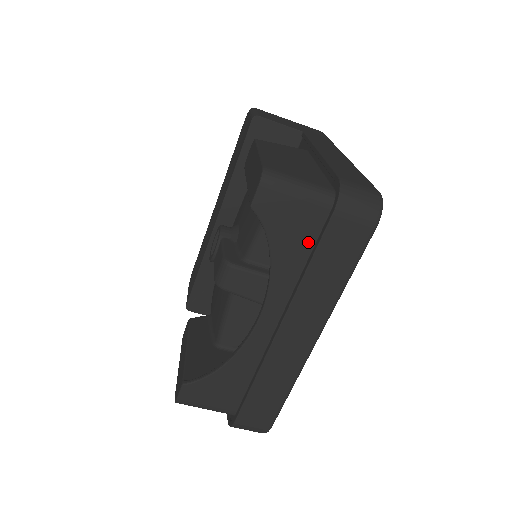
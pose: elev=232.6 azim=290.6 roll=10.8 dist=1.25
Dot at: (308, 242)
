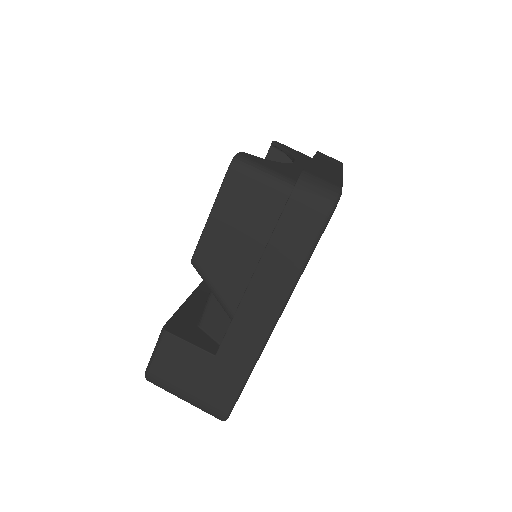
Dot at: (309, 159)
